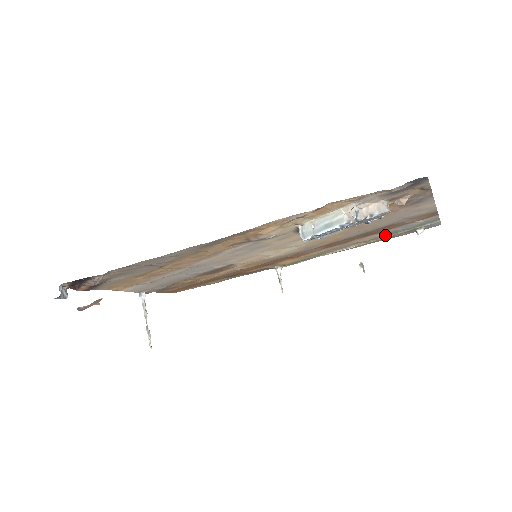
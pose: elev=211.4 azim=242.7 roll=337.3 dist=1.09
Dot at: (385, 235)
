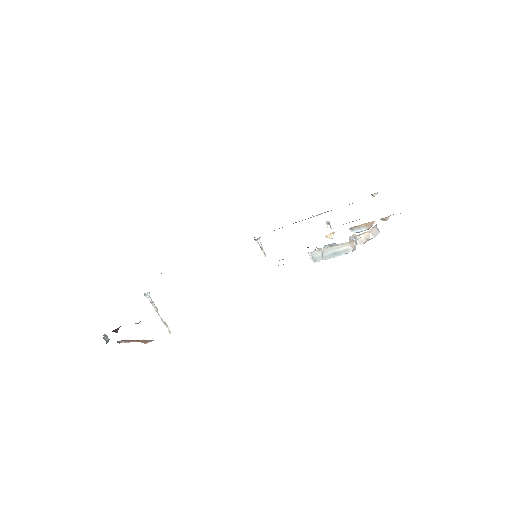
Dot at: occluded
